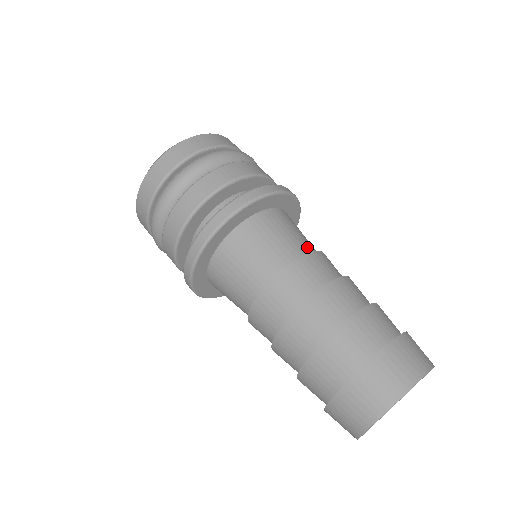
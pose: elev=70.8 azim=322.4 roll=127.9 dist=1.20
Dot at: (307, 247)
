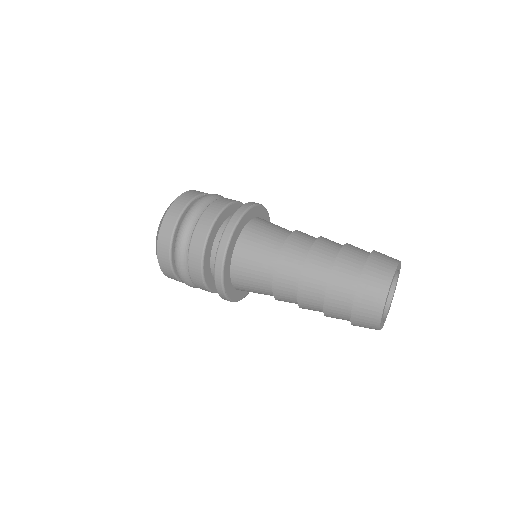
Dot at: occluded
